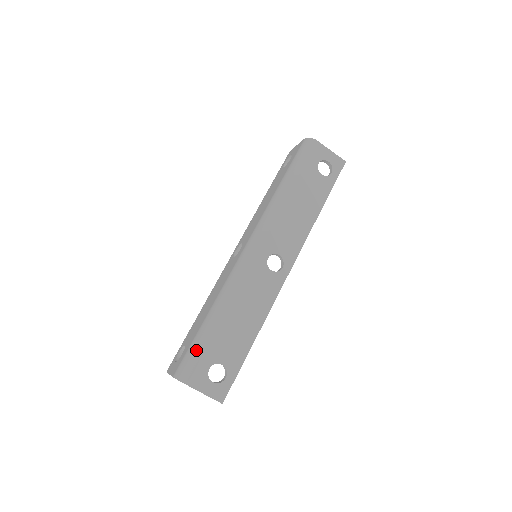
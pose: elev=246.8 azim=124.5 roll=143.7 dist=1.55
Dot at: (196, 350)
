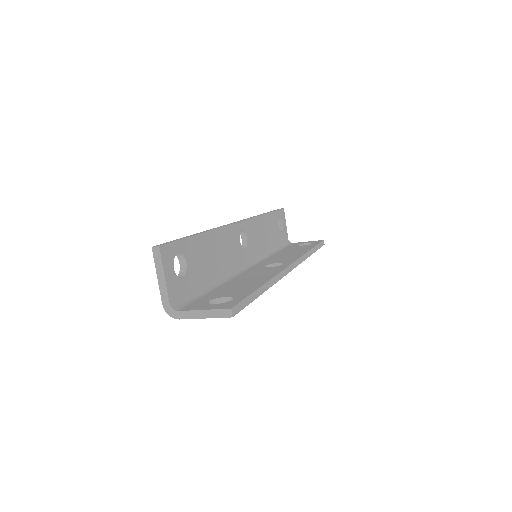
Dot at: occluded
